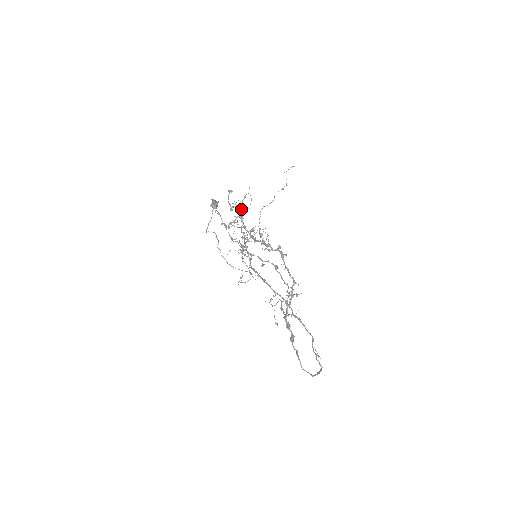
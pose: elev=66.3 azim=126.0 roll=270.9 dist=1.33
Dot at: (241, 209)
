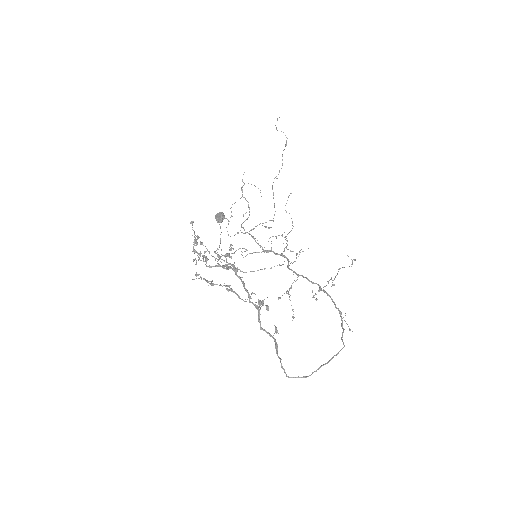
Dot at: (248, 202)
